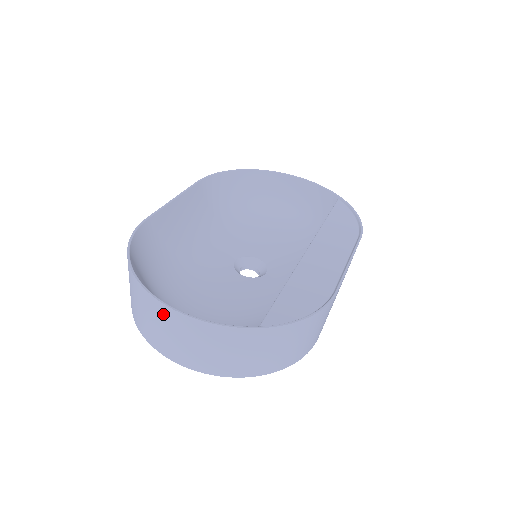
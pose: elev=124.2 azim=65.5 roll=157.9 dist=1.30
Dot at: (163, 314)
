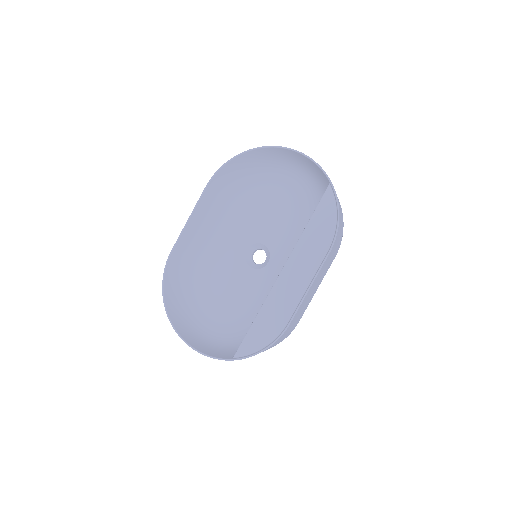
Dot at: occluded
